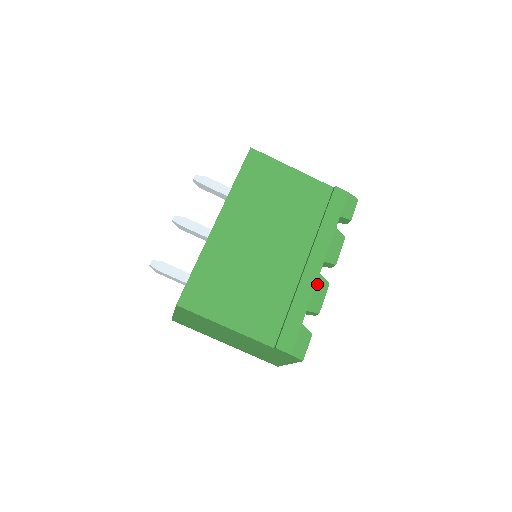
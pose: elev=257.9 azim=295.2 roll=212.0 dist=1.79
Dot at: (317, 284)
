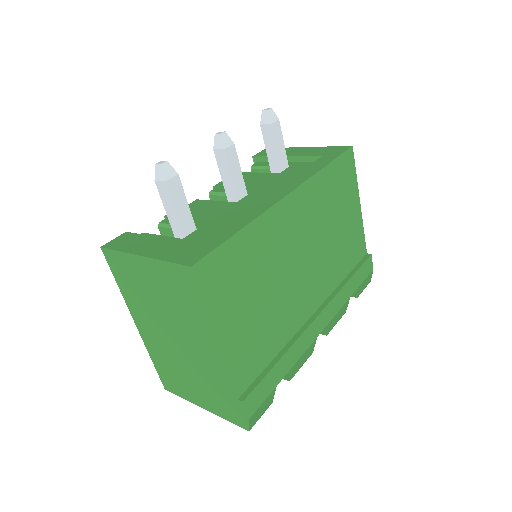
Dot at: (309, 347)
